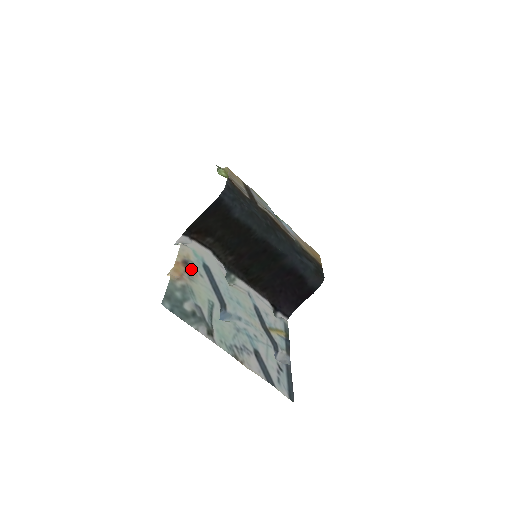
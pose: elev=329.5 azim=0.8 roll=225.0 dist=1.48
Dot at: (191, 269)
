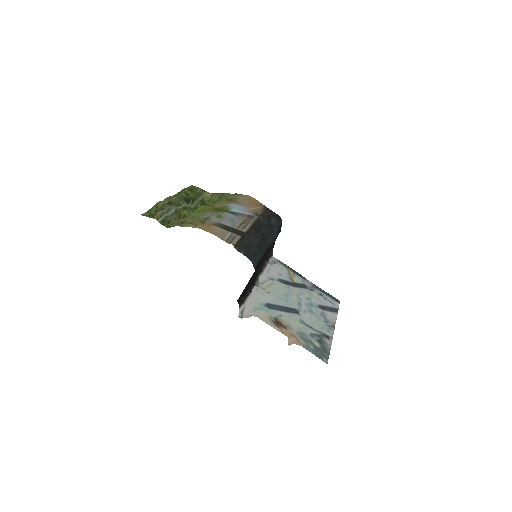
Dot at: (279, 322)
